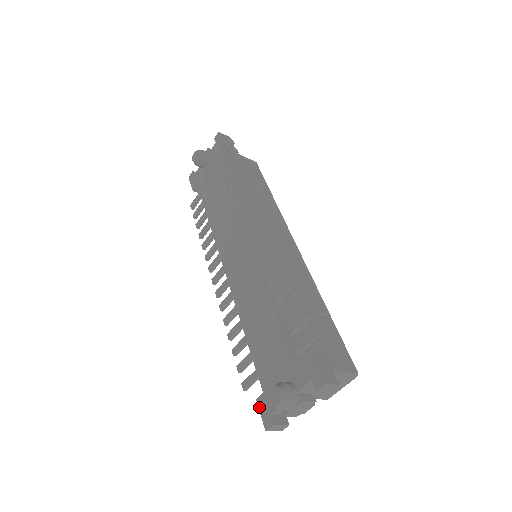
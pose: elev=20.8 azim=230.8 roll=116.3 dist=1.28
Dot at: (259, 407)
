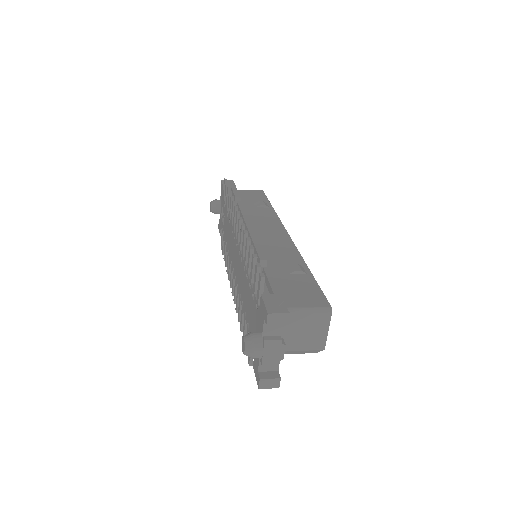
Dot at: (254, 371)
